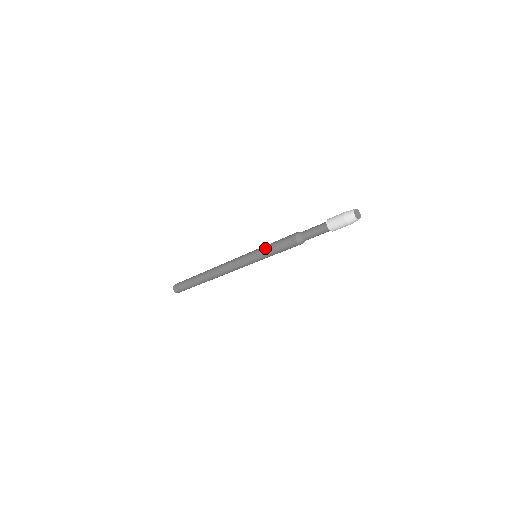
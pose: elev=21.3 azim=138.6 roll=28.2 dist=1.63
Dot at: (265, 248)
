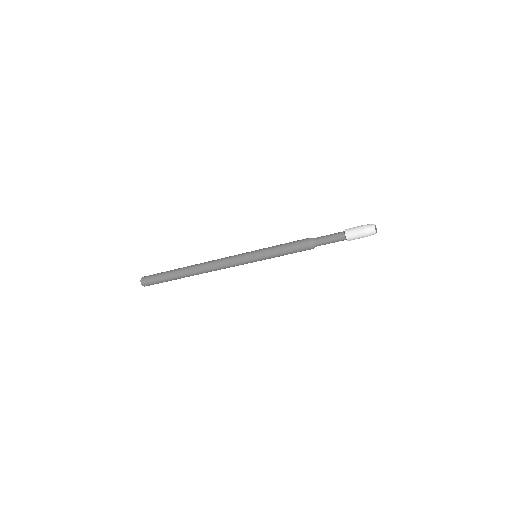
Dot at: (271, 250)
